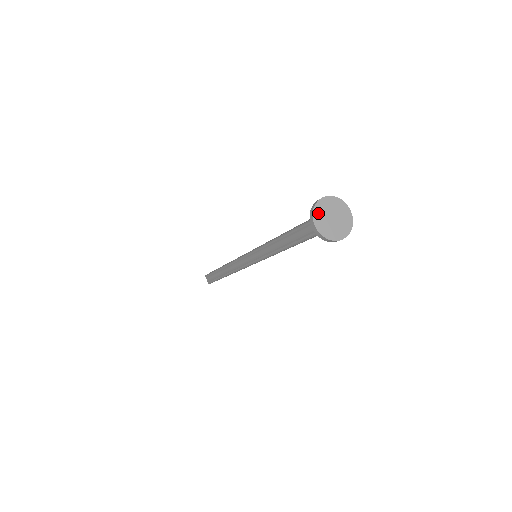
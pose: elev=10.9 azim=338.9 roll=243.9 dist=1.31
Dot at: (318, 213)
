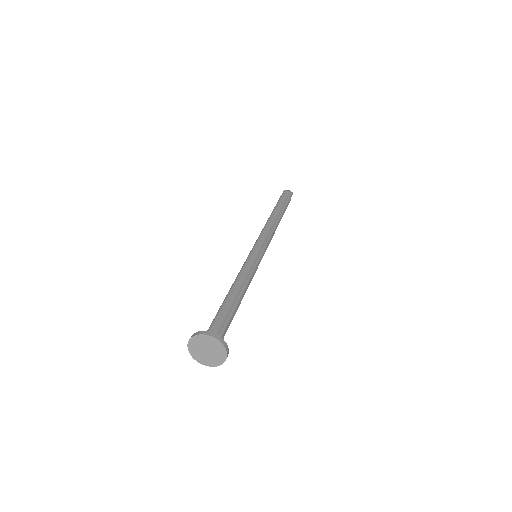
Dot at: (196, 356)
